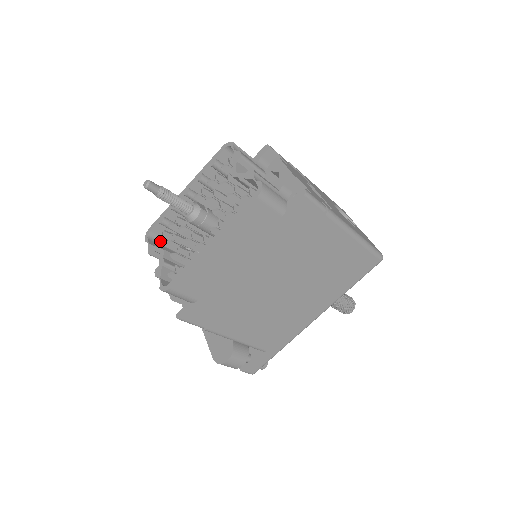
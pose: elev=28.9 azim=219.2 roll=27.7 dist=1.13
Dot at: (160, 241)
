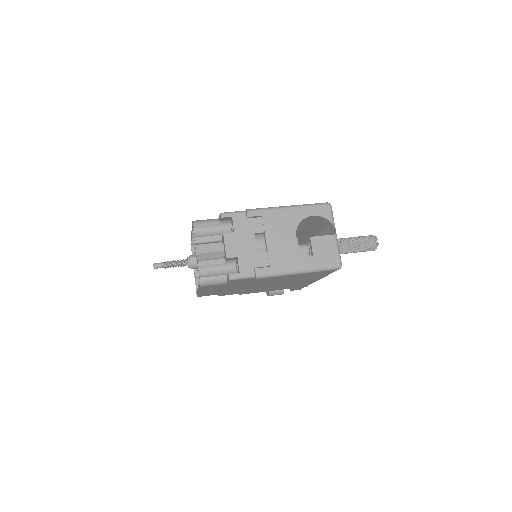
Dot at: occluded
